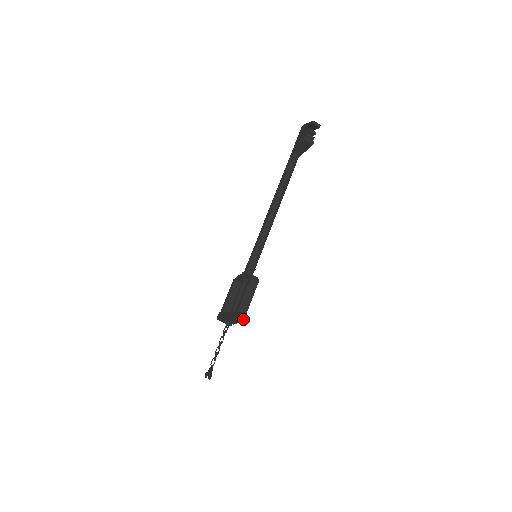
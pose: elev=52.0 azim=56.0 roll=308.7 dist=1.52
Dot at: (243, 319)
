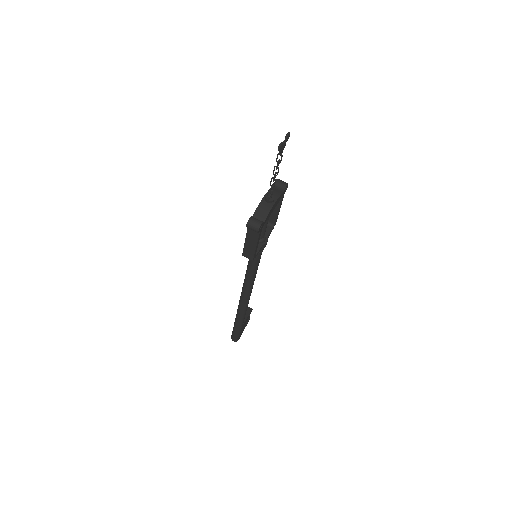
Dot at: (285, 183)
